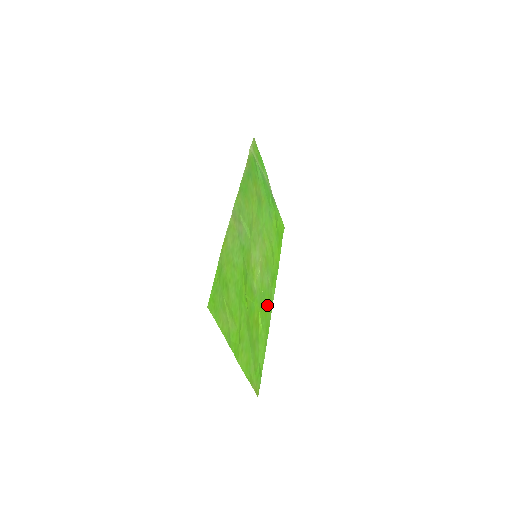
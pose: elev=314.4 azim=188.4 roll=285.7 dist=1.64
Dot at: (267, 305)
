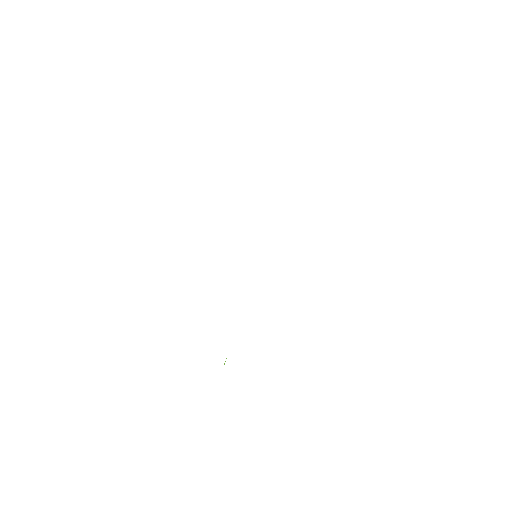
Dot at: occluded
